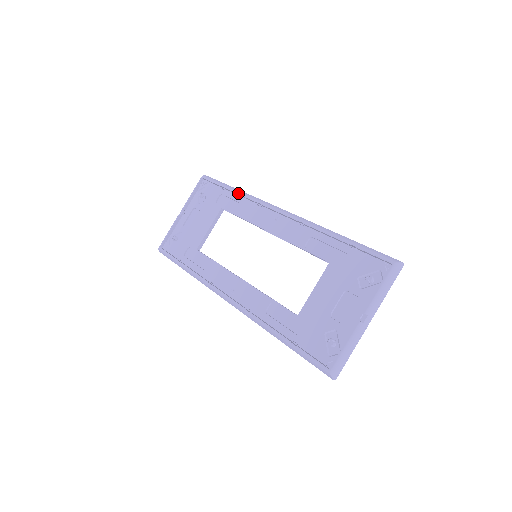
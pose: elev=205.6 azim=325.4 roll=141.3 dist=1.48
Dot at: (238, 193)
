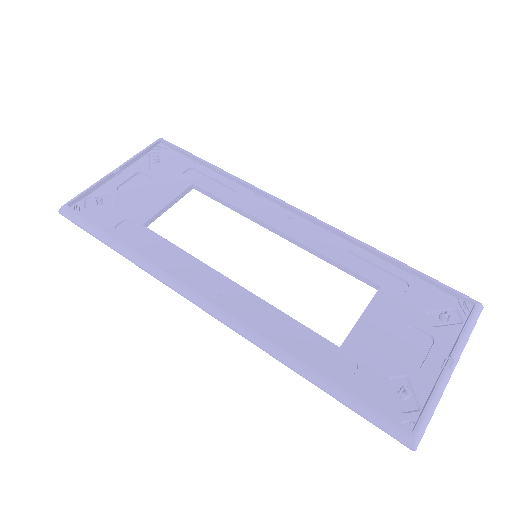
Dot at: (227, 172)
